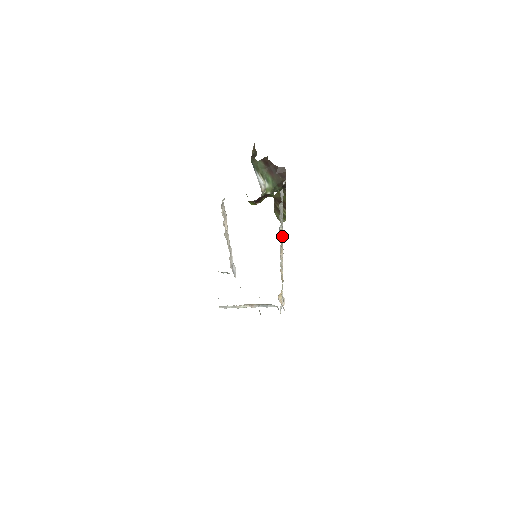
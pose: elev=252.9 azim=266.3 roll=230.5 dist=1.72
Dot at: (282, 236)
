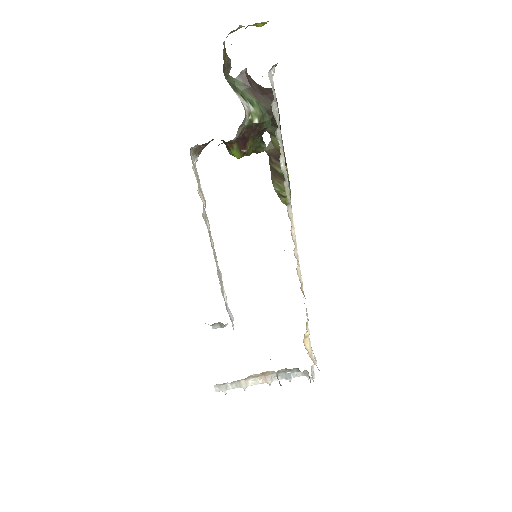
Dot at: (287, 185)
